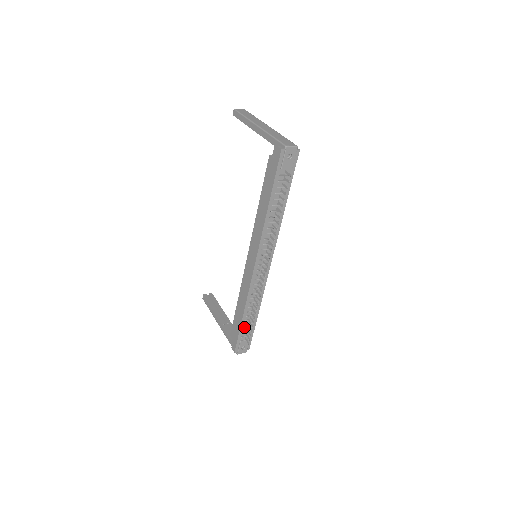
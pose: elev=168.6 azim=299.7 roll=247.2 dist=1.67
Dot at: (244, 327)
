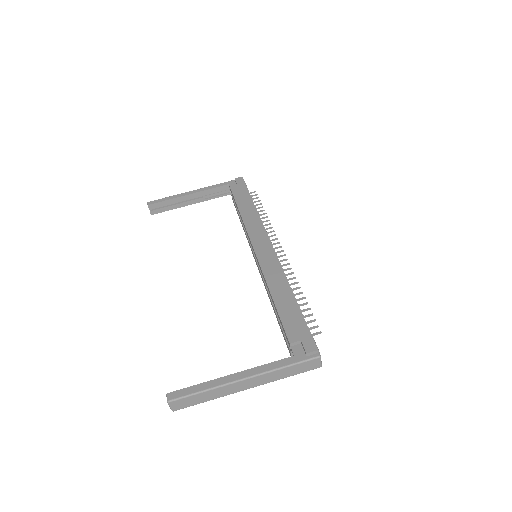
Dot at: occluded
